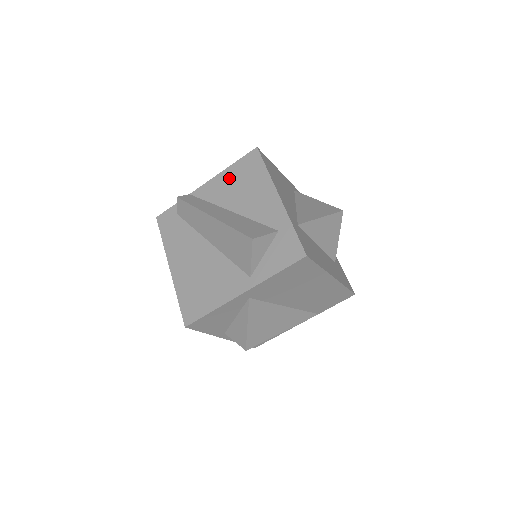
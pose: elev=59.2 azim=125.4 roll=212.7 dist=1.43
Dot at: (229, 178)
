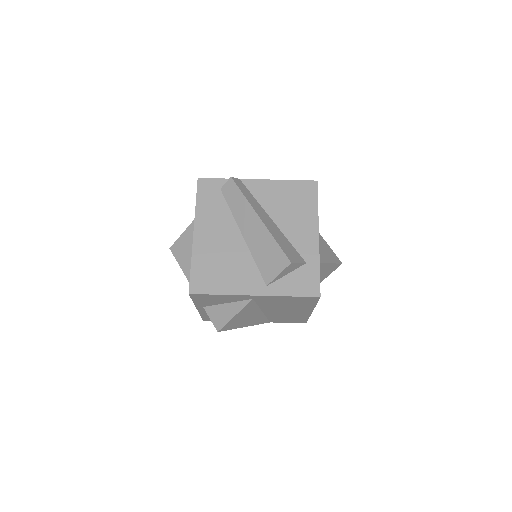
Dot at: (282, 190)
